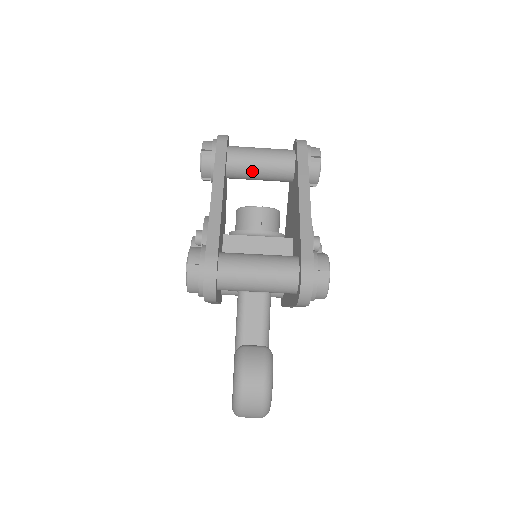
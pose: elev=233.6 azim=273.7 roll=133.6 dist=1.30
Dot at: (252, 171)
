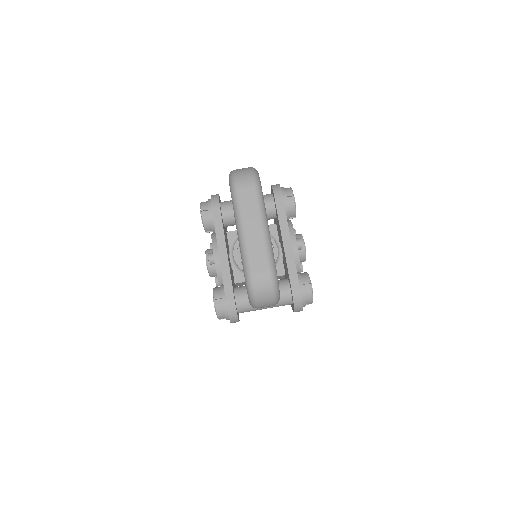
Dot at: occluded
